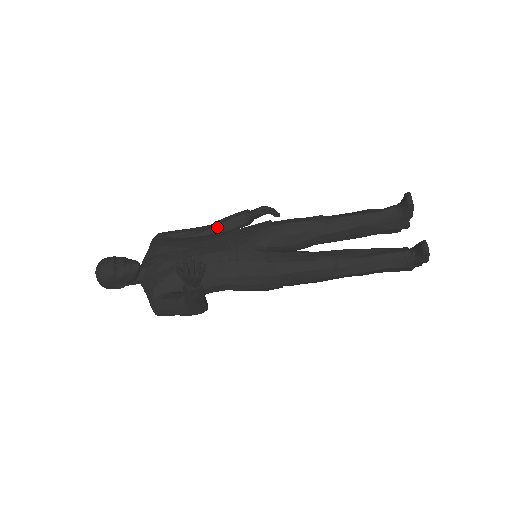
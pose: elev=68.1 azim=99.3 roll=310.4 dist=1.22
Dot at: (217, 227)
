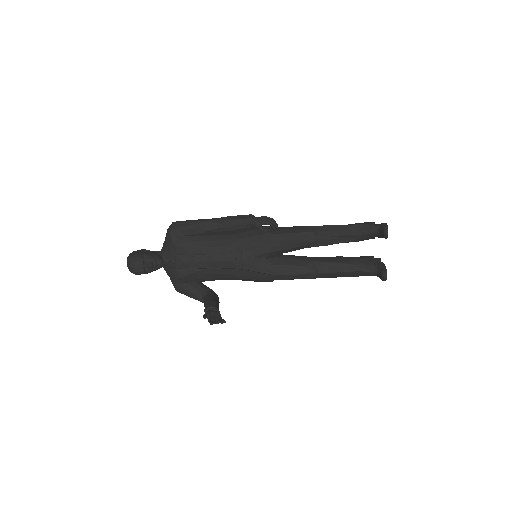
Dot at: (225, 228)
